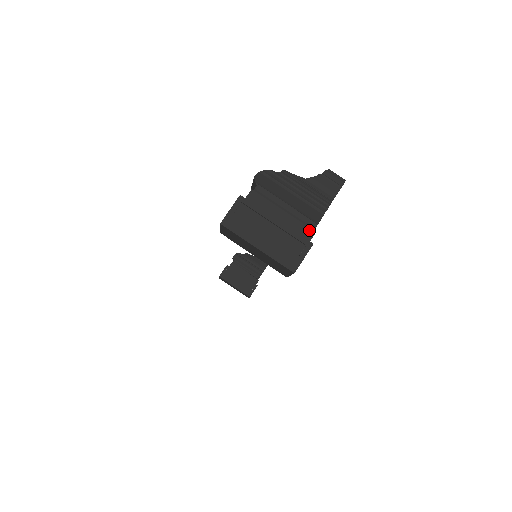
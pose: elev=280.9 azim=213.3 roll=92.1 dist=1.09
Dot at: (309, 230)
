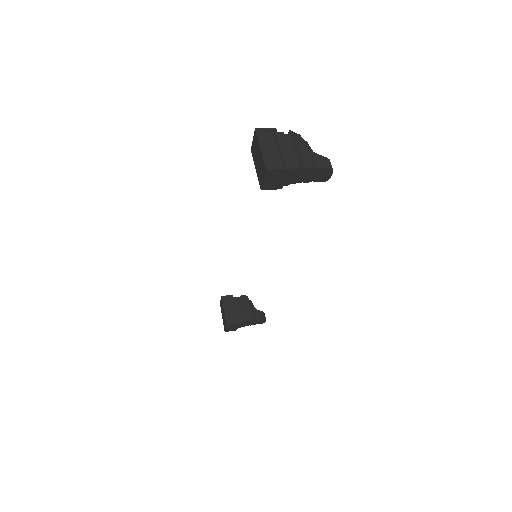
Dot at: (293, 165)
